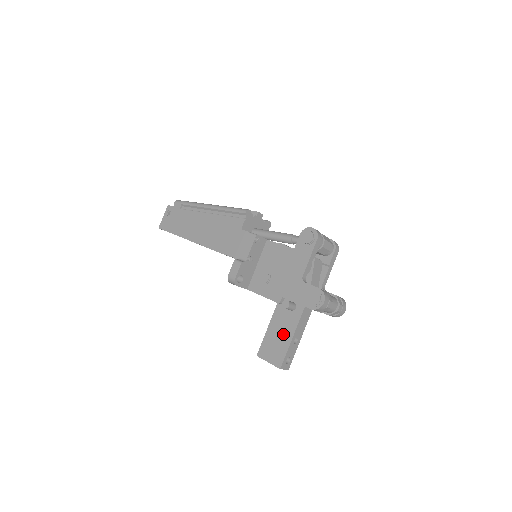
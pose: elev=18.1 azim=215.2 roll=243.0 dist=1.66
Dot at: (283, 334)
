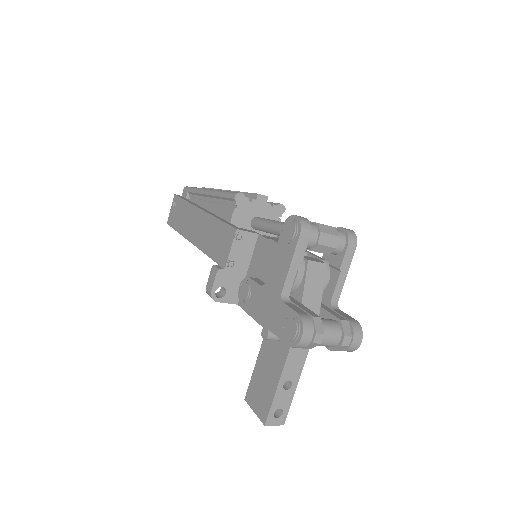
Dot at: (270, 374)
